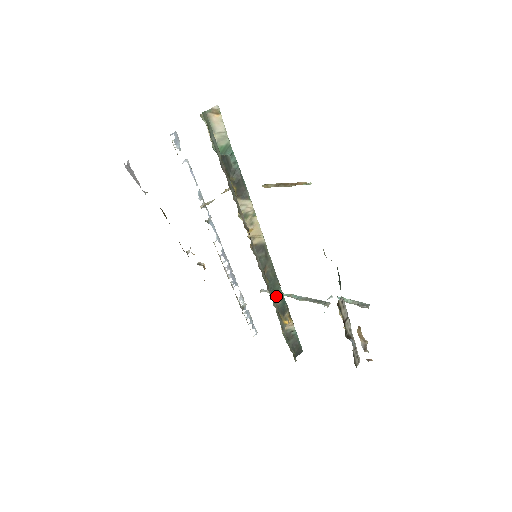
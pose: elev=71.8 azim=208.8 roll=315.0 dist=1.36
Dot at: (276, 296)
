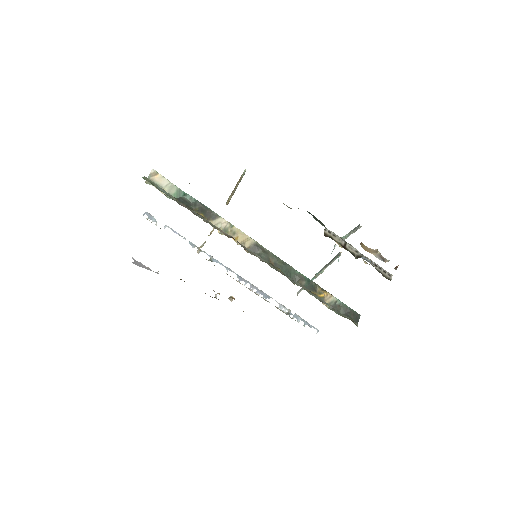
Dot at: (297, 279)
